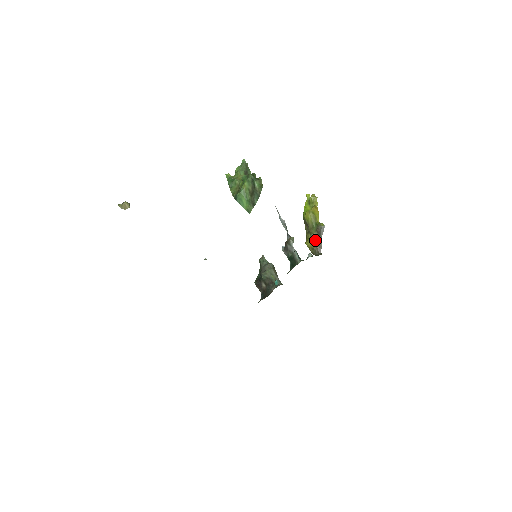
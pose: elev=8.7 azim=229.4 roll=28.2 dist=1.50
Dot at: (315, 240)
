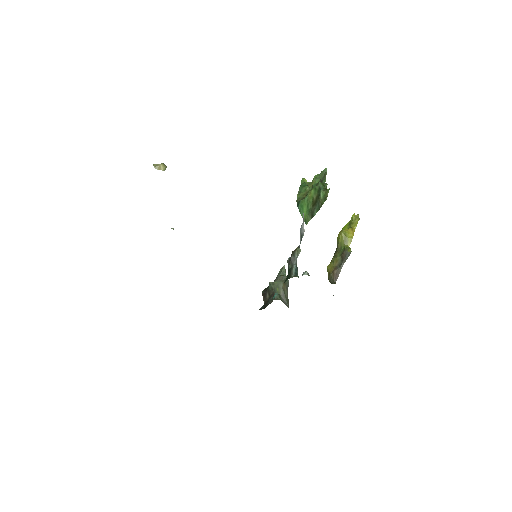
Dot at: (336, 265)
